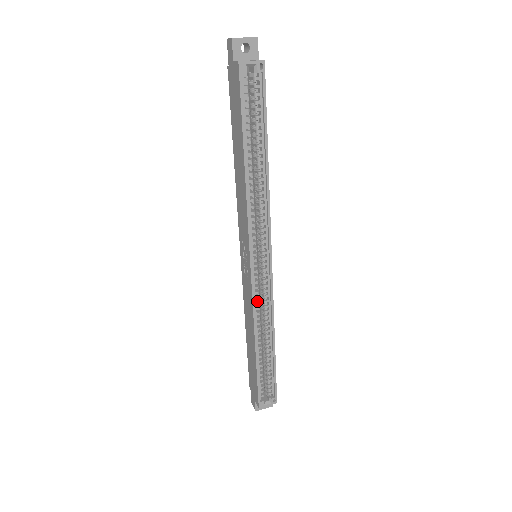
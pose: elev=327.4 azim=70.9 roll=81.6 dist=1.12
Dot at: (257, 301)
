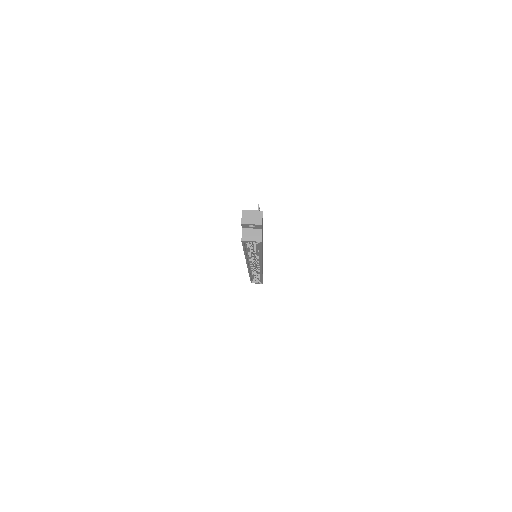
Dot at: occluded
